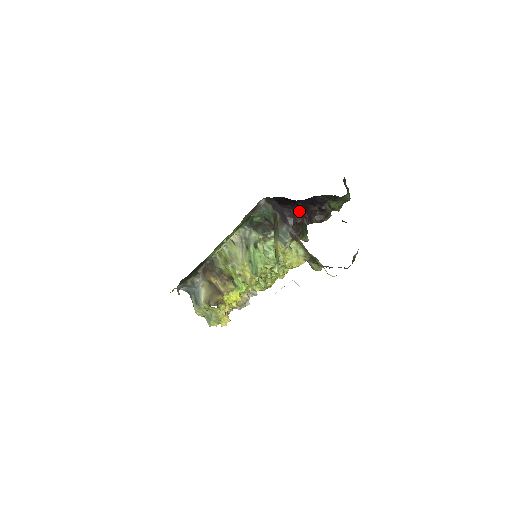
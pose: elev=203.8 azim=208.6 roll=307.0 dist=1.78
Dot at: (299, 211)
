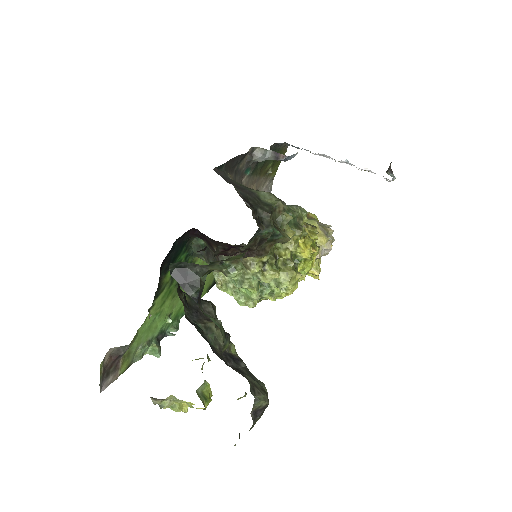
Dot at: occluded
